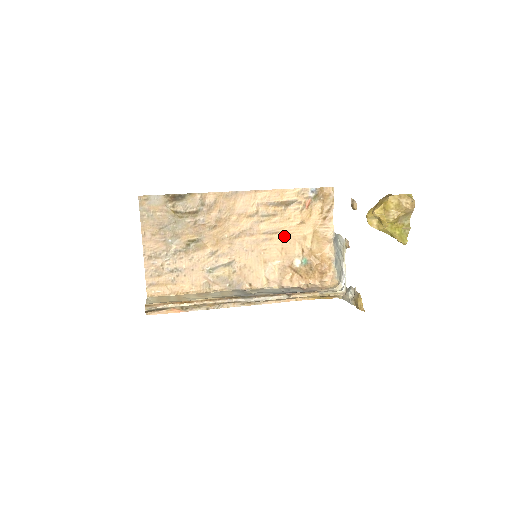
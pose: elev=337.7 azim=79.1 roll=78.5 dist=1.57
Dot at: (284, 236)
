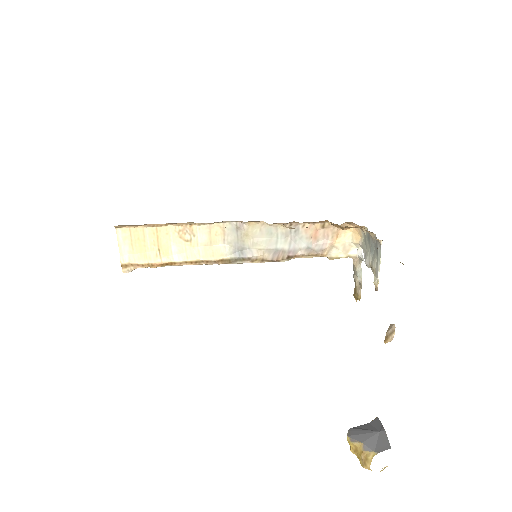
Dot at: occluded
